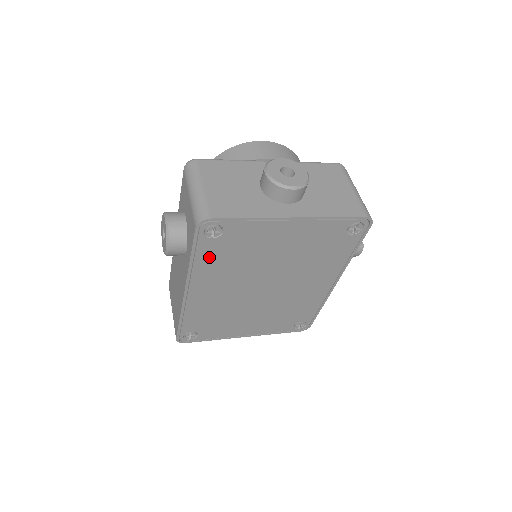
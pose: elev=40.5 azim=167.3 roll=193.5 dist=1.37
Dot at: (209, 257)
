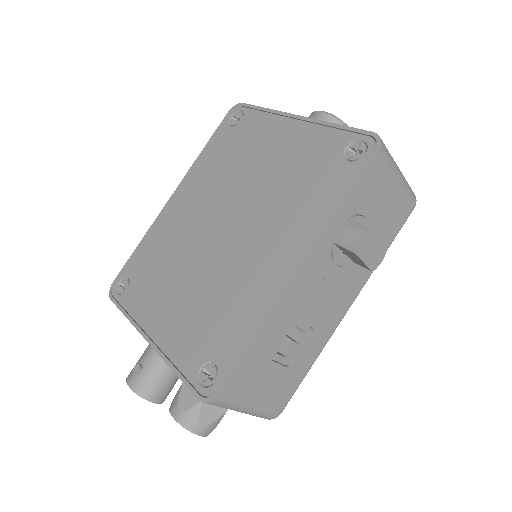
Dot at: (215, 151)
